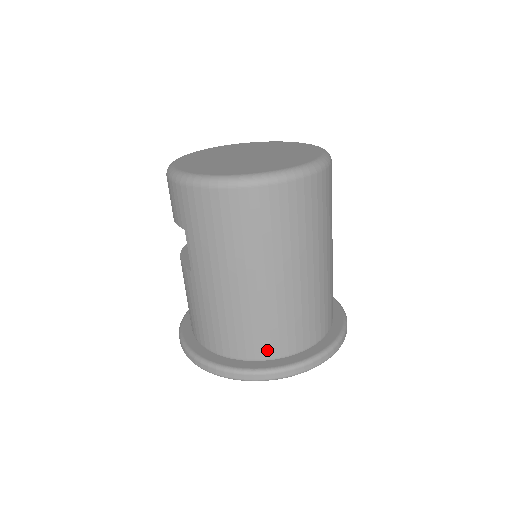
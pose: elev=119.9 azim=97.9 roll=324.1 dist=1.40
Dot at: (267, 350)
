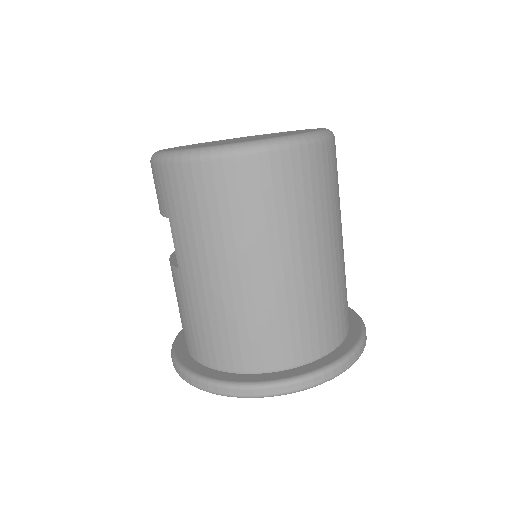
Dot at: (268, 359)
